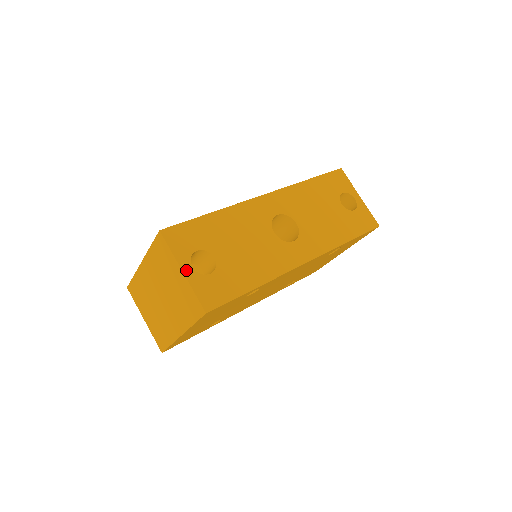
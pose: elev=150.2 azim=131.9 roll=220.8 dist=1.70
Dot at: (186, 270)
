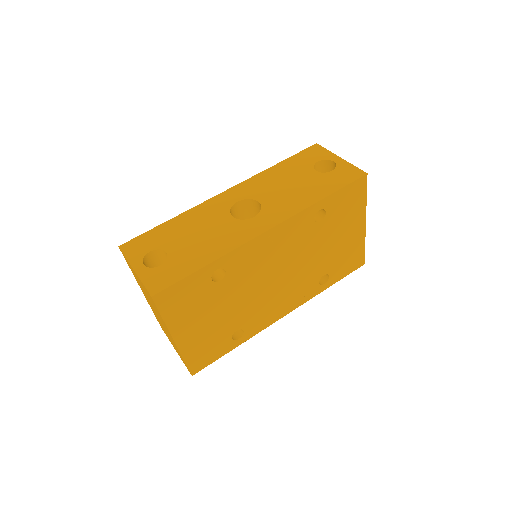
Dot at: (137, 268)
